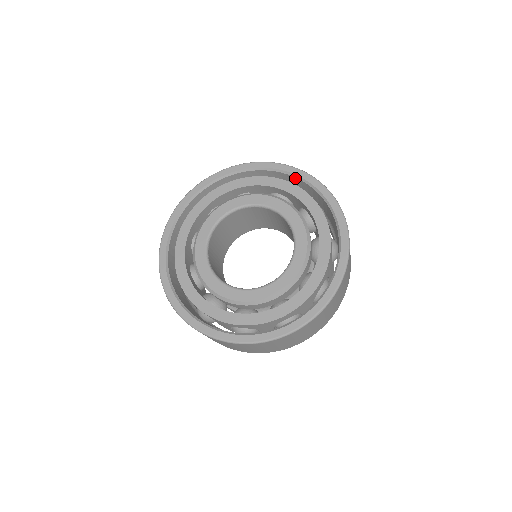
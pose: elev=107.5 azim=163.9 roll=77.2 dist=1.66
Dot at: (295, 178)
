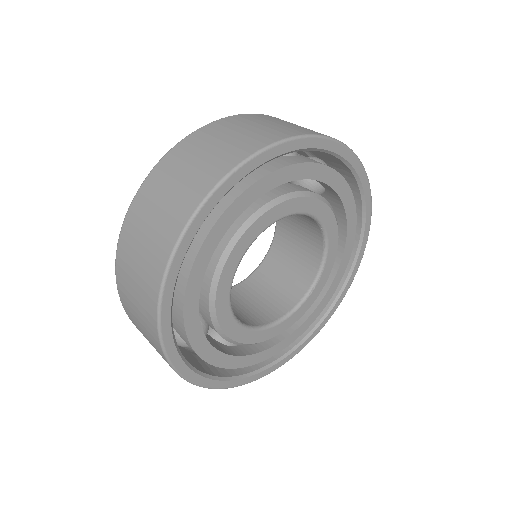
Dot at: (321, 151)
